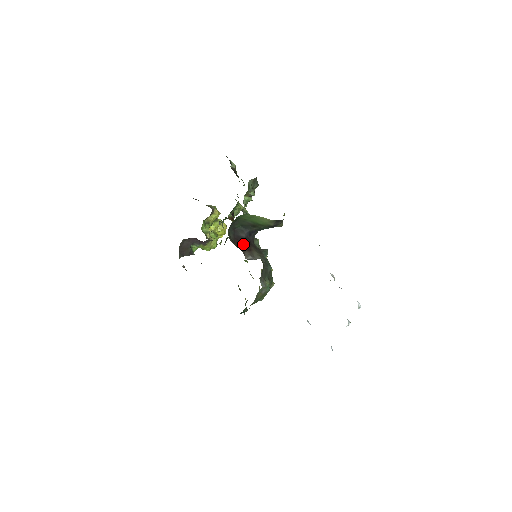
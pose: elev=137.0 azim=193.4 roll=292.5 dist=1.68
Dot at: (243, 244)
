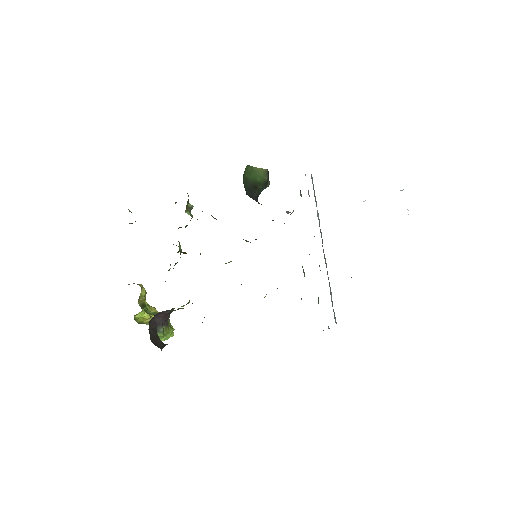
Dot at: occluded
